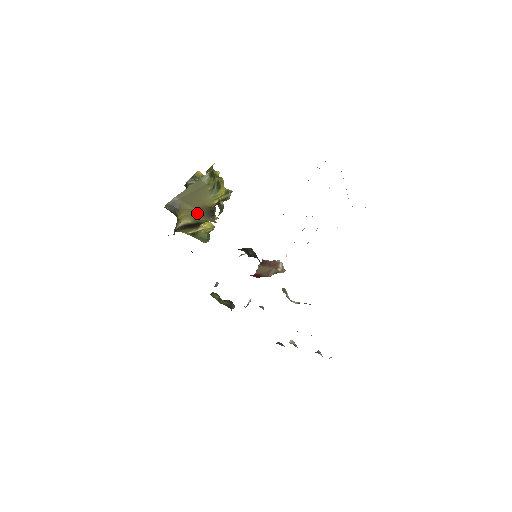
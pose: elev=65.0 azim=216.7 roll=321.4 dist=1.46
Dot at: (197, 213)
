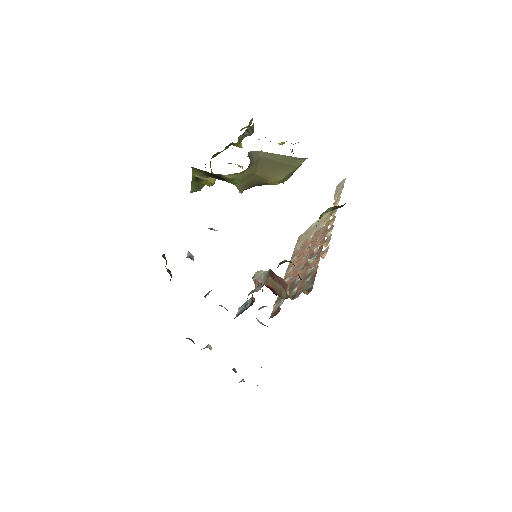
Dot at: (248, 177)
